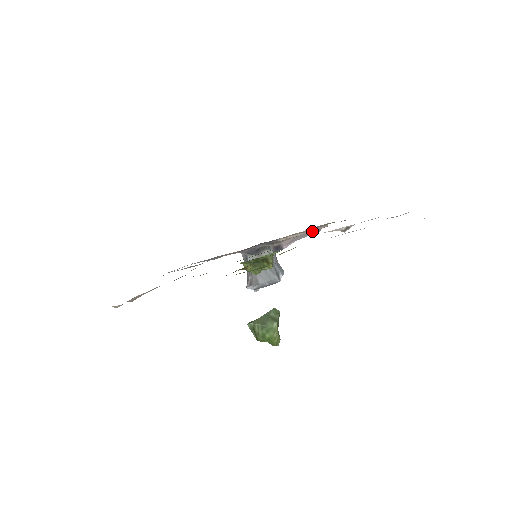
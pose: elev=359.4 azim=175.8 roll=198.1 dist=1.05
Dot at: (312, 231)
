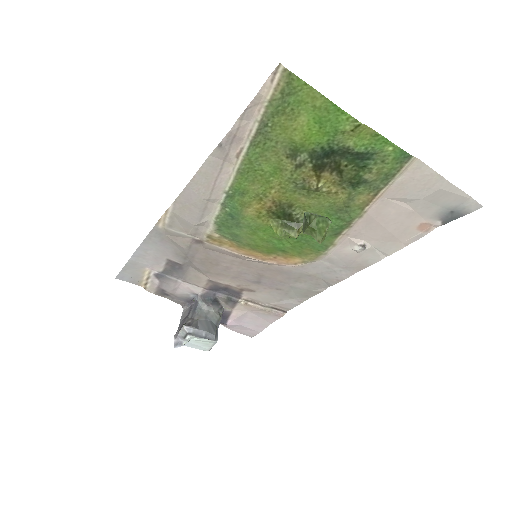
Dot at: (263, 319)
